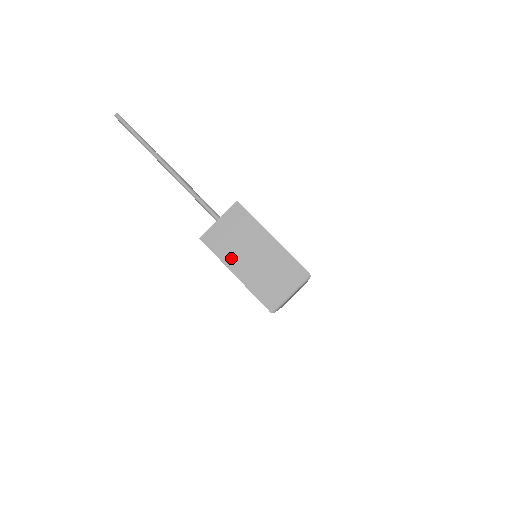
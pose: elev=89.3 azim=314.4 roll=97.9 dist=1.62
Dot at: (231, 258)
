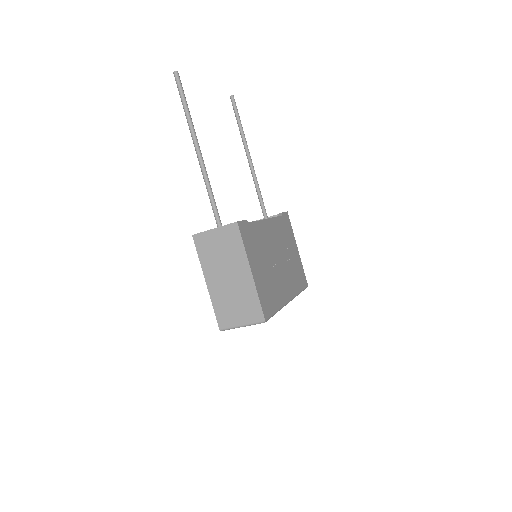
Dot at: (209, 267)
